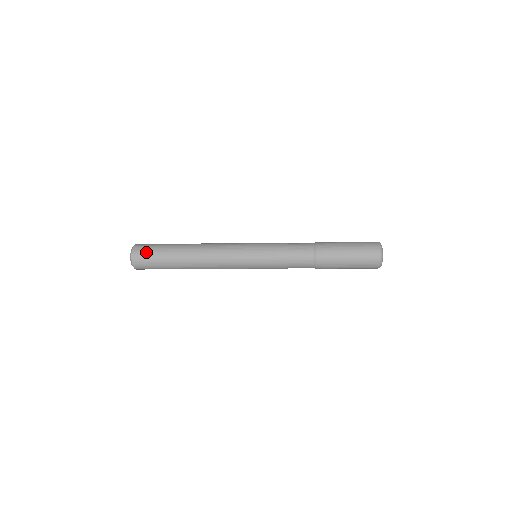
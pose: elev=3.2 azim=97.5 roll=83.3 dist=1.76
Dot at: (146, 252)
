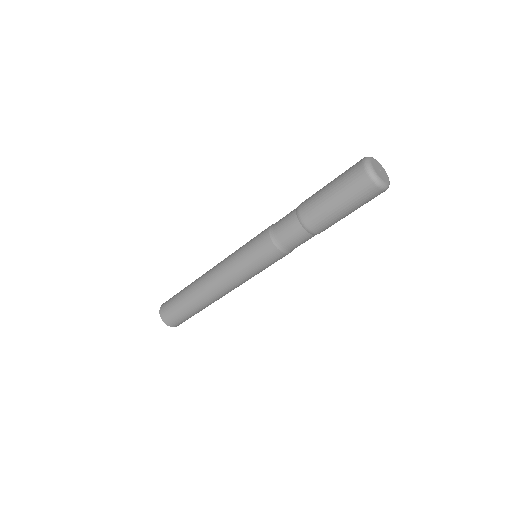
Dot at: (169, 311)
